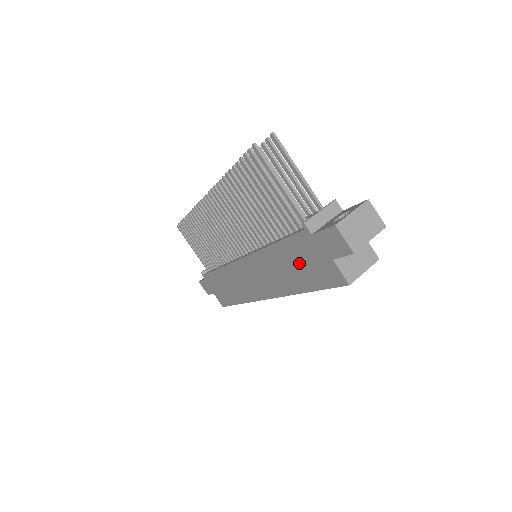
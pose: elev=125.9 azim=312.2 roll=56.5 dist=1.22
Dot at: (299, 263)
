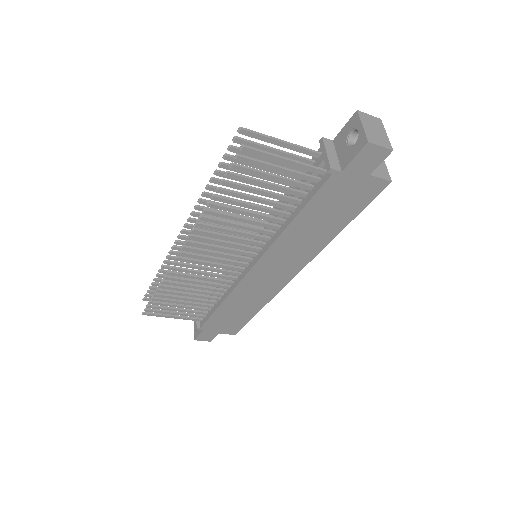
Dot at: (330, 210)
